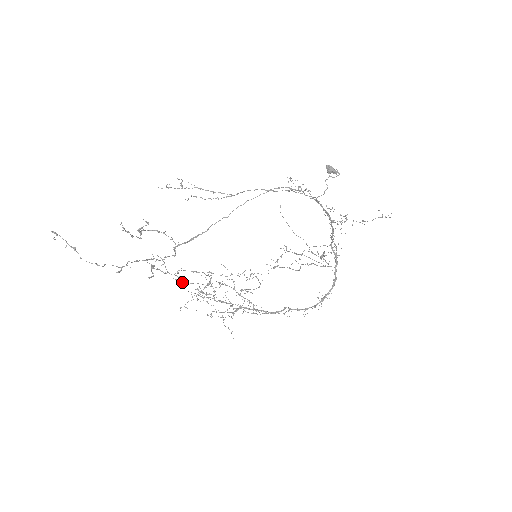
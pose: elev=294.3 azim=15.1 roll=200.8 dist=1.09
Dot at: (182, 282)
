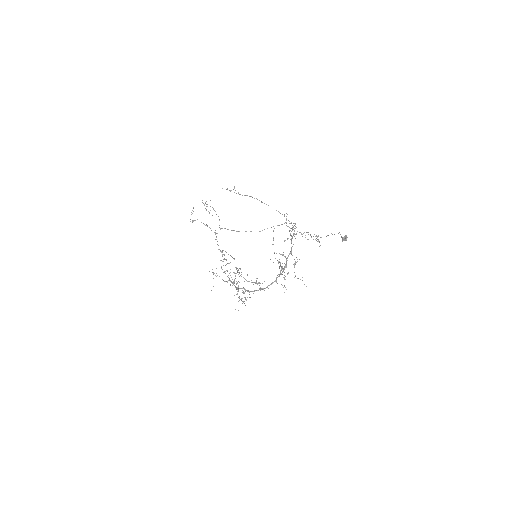
Dot at: occluded
